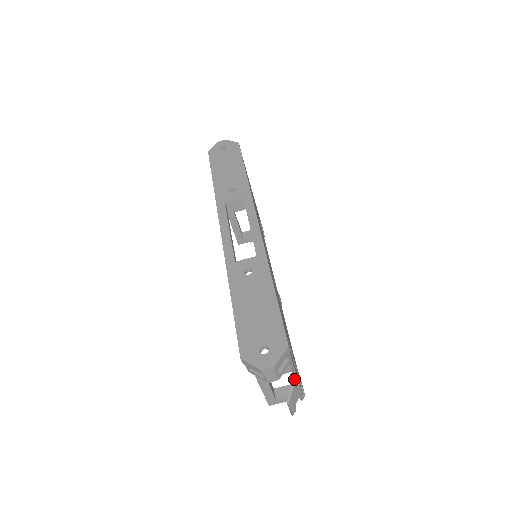
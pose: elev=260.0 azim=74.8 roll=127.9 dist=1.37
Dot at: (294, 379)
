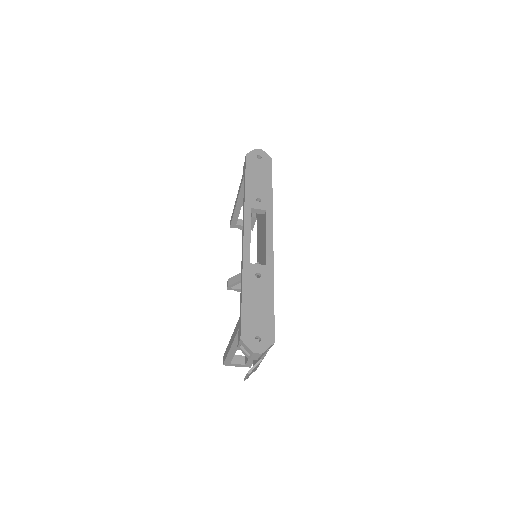
Dot at: (260, 360)
